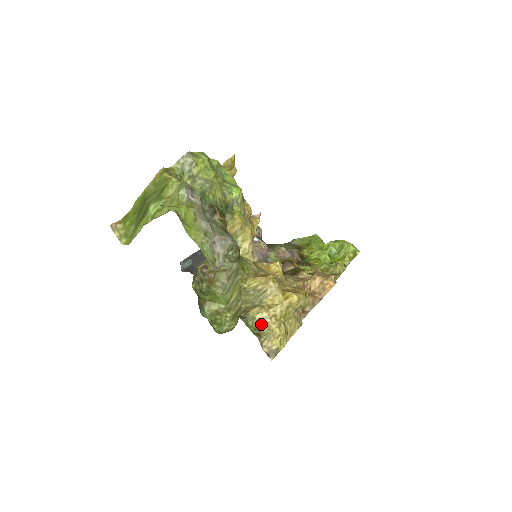
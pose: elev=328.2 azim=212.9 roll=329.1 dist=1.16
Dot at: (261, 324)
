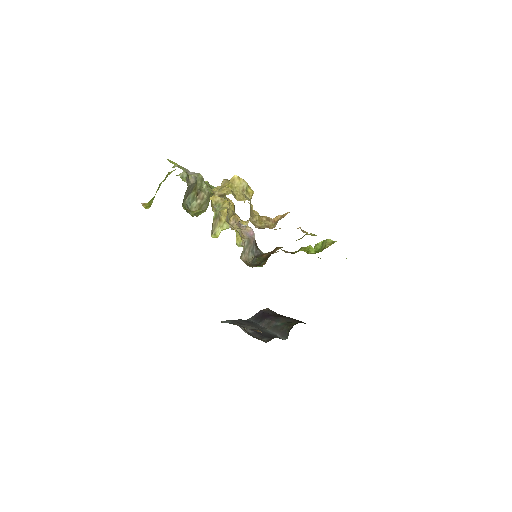
Dot at: occluded
